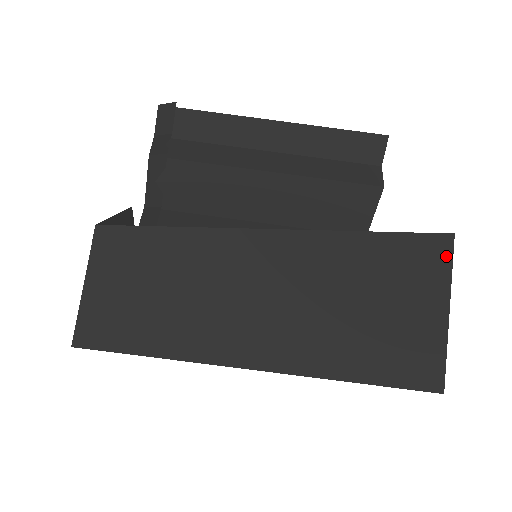
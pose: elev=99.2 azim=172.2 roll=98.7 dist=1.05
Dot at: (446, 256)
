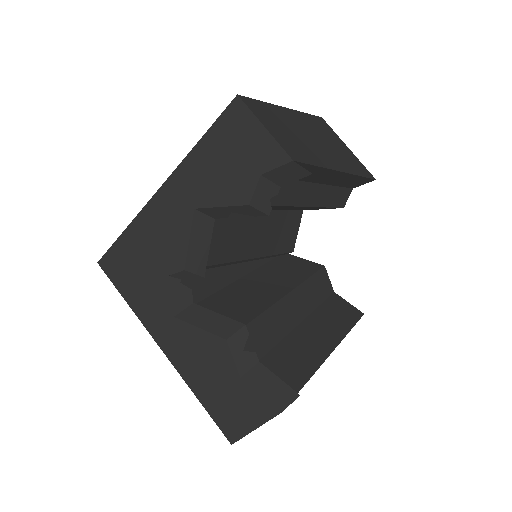
Dot at: occluded
